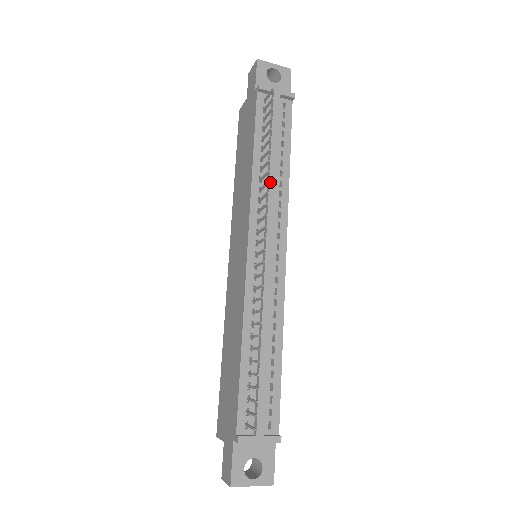
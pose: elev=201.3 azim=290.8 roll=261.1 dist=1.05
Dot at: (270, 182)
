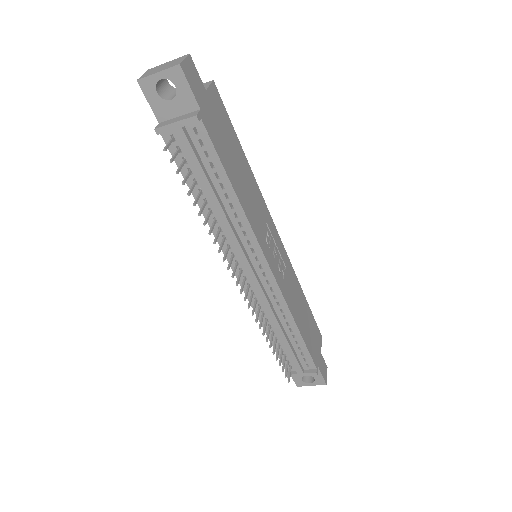
Dot at: (223, 224)
